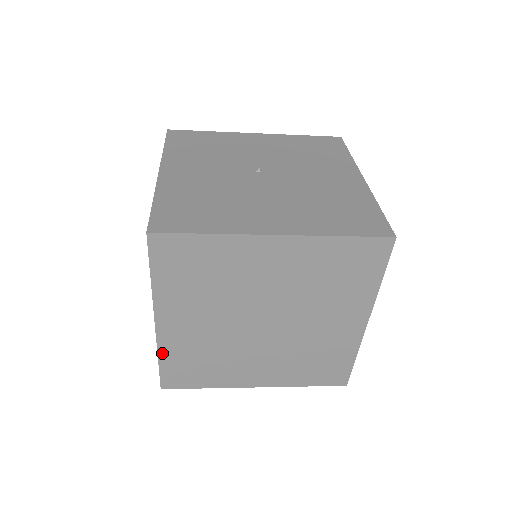
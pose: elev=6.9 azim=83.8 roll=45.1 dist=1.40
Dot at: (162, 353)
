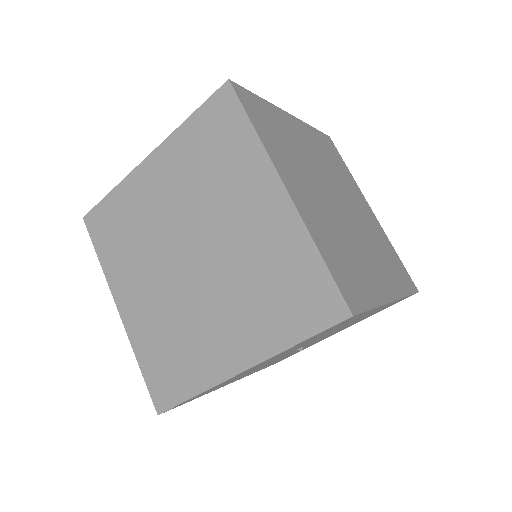
Dot at: (137, 351)
